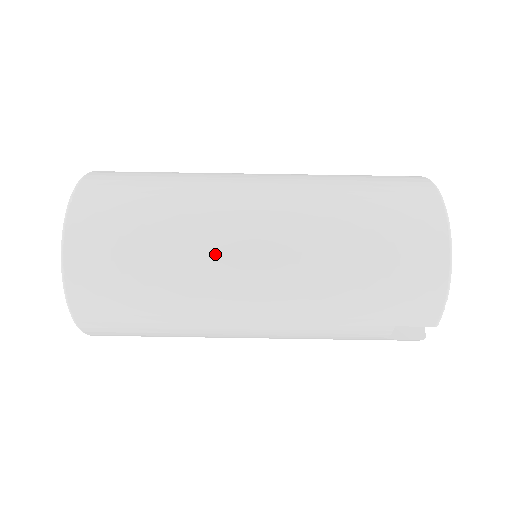
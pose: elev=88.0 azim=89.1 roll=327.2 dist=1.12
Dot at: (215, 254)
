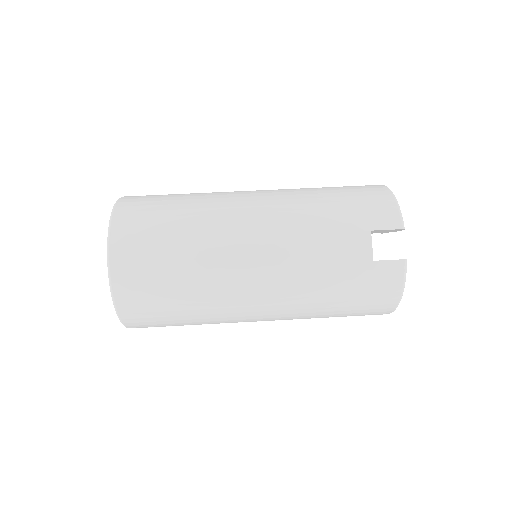
Dot at: (225, 195)
